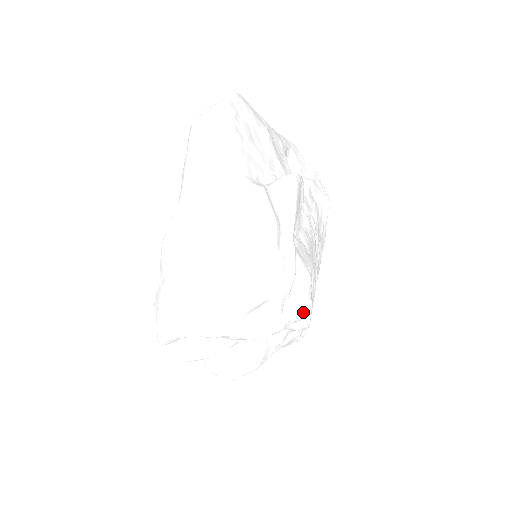
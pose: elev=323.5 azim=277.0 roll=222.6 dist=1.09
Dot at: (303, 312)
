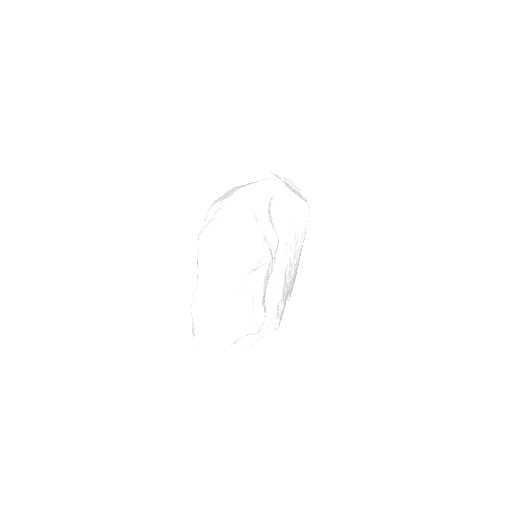
Dot at: (273, 328)
